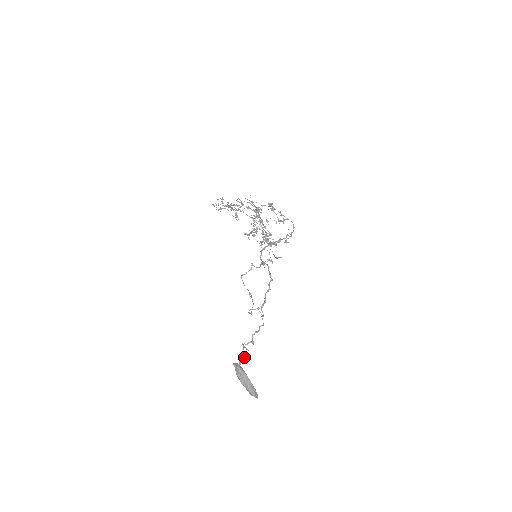
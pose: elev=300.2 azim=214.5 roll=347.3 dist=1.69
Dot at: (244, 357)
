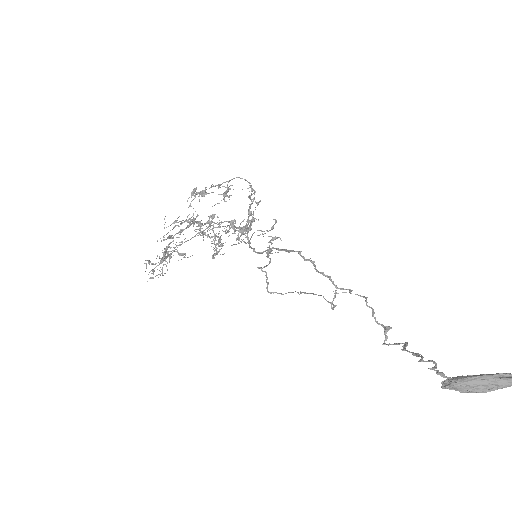
Dot at: (431, 361)
